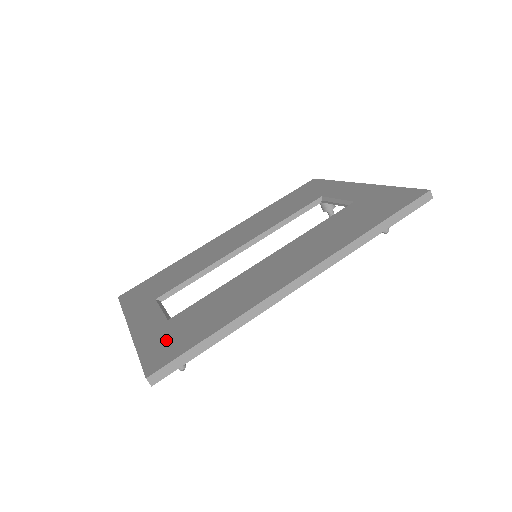
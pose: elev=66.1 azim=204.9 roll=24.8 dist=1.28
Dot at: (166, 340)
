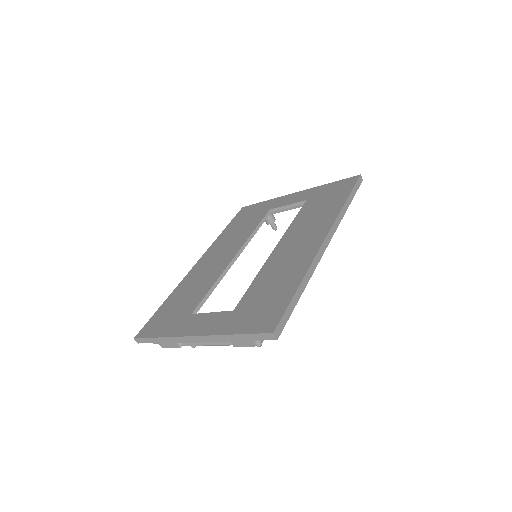
Dot at: (254, 315)
